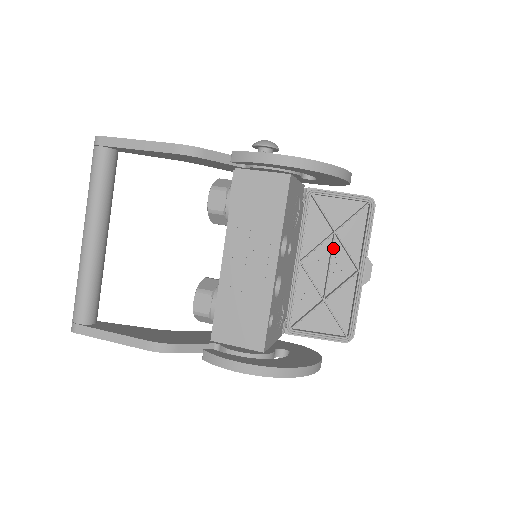
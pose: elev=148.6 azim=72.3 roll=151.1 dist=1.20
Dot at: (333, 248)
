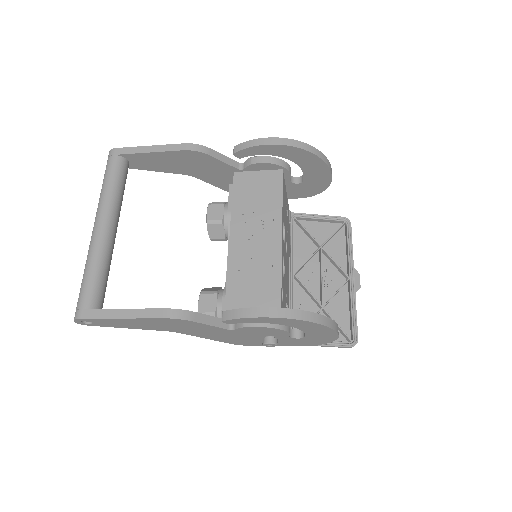
Dot at: (321, 262)
